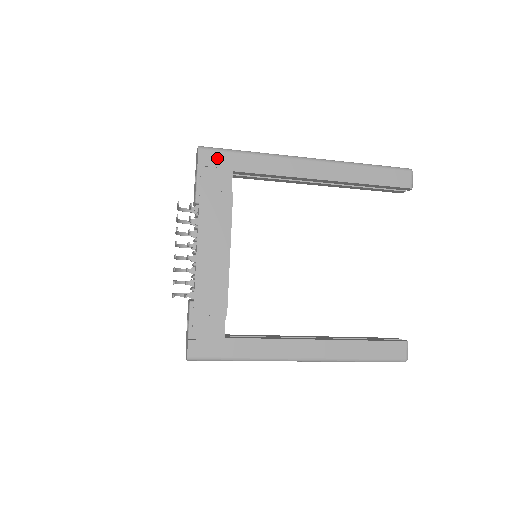
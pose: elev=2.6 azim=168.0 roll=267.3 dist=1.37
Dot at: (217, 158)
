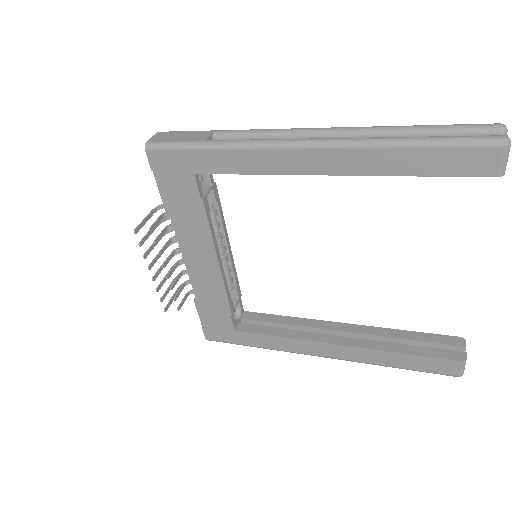
Dot at: (170, 159)
